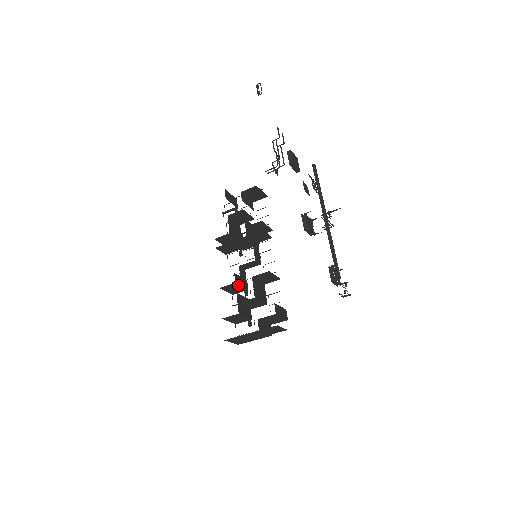
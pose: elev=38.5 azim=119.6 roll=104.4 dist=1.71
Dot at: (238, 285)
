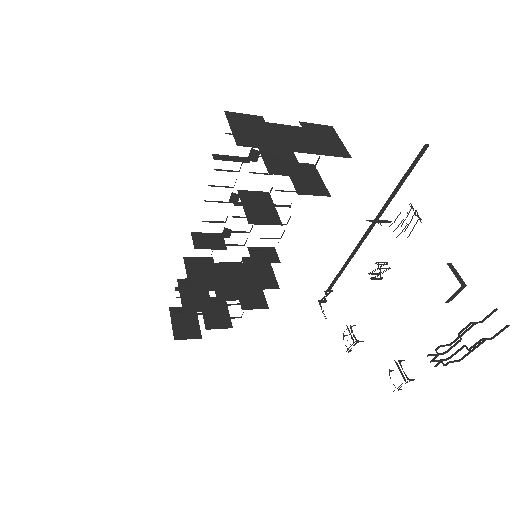
Dot at: occluded
